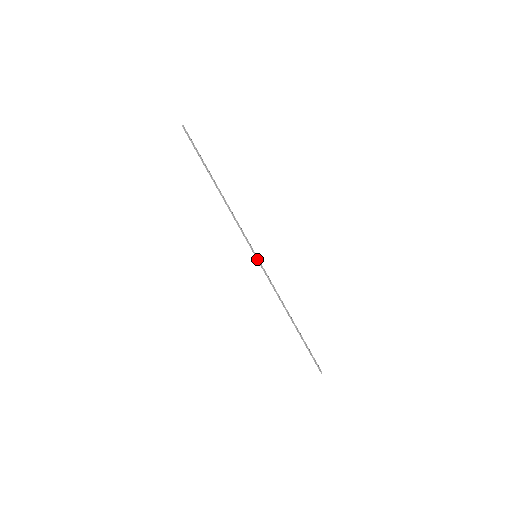
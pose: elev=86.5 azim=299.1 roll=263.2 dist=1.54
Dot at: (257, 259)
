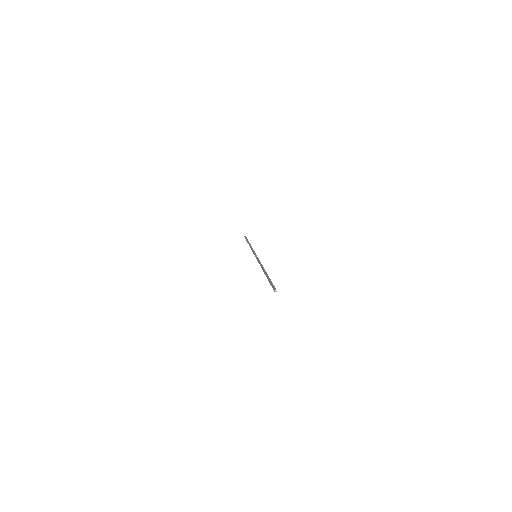
Dot at: (256, 256)
